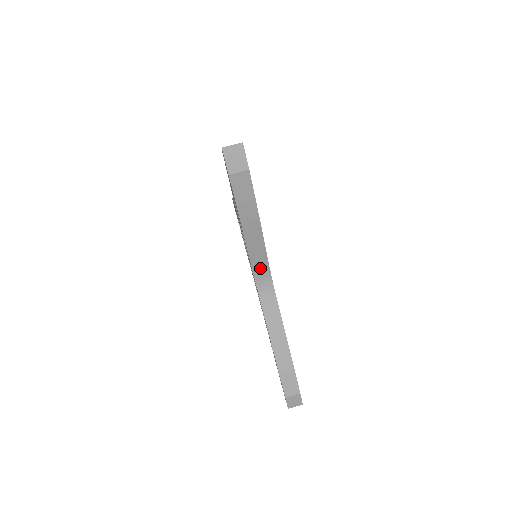
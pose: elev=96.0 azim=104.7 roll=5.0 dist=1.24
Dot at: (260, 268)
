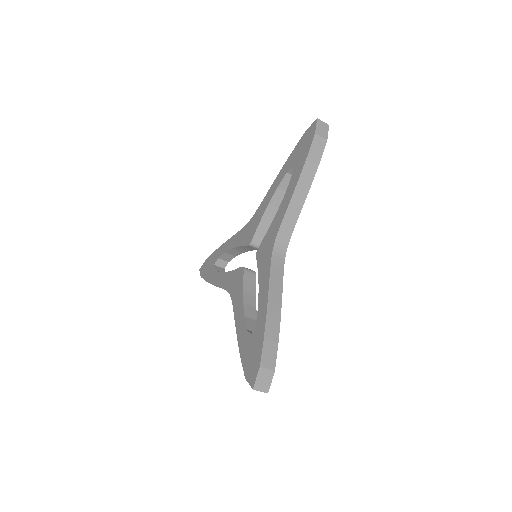
Dot at: occluded
